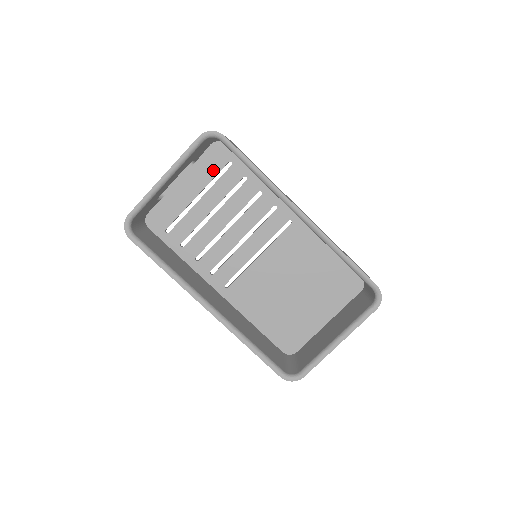
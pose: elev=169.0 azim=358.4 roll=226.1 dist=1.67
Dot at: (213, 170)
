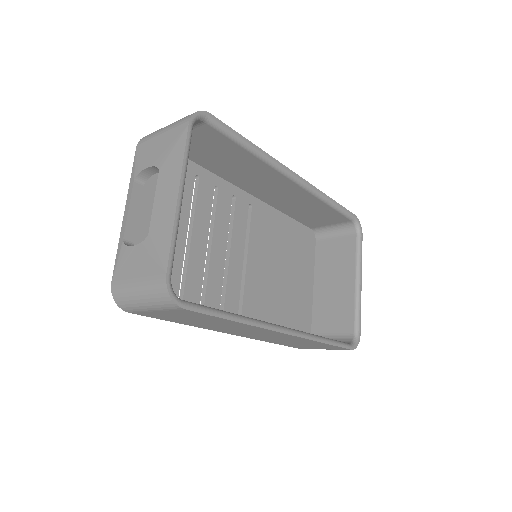
Dot at: occluded
